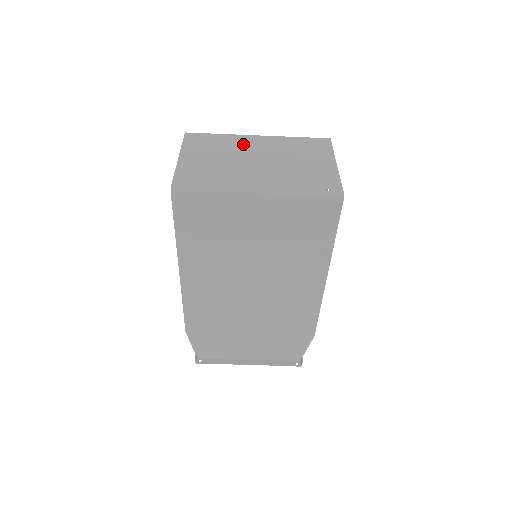
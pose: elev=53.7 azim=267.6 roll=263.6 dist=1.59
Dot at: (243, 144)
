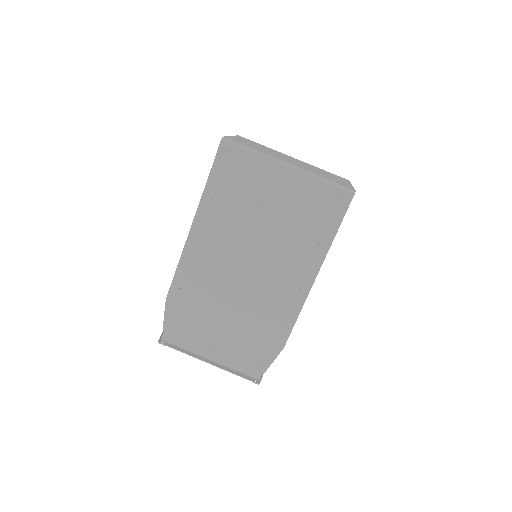
Dot at: (282, 154)
